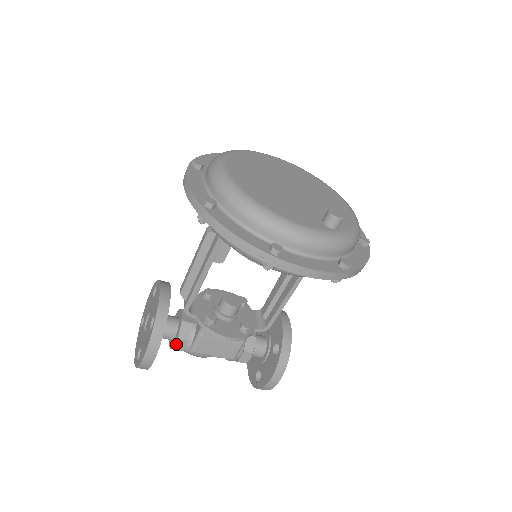
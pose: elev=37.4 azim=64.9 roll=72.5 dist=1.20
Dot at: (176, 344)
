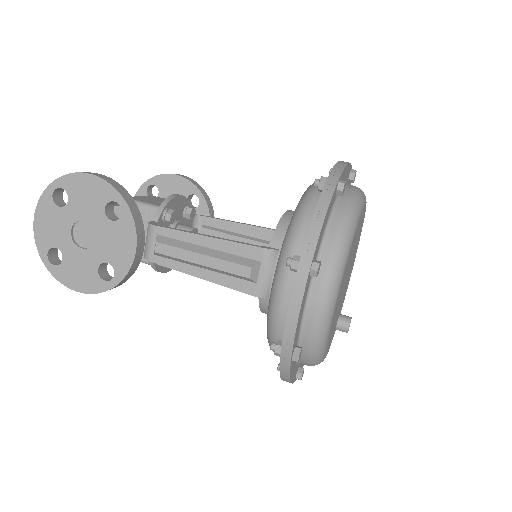
Dot at: occluded
